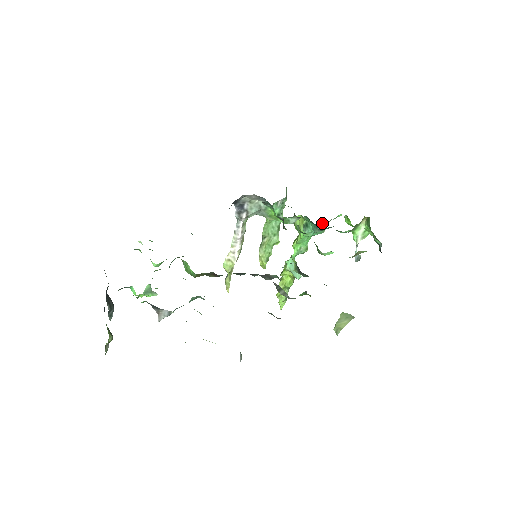
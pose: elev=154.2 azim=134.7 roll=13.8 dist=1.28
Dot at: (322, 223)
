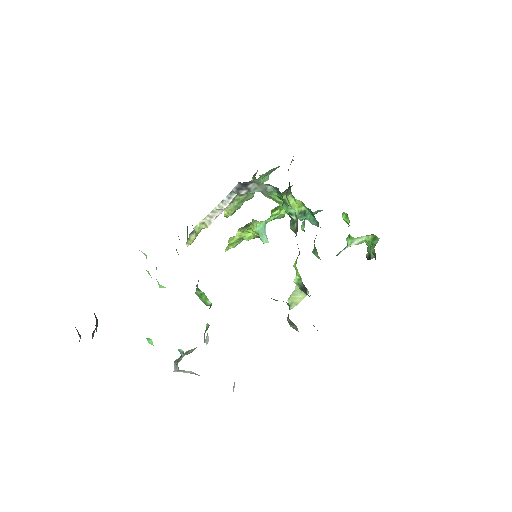
Dot at: (317, 210)
